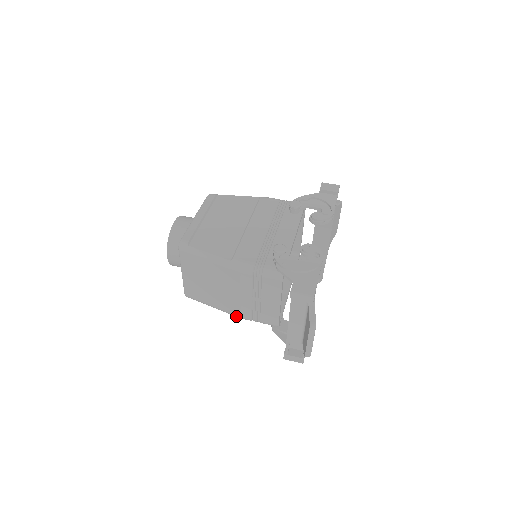
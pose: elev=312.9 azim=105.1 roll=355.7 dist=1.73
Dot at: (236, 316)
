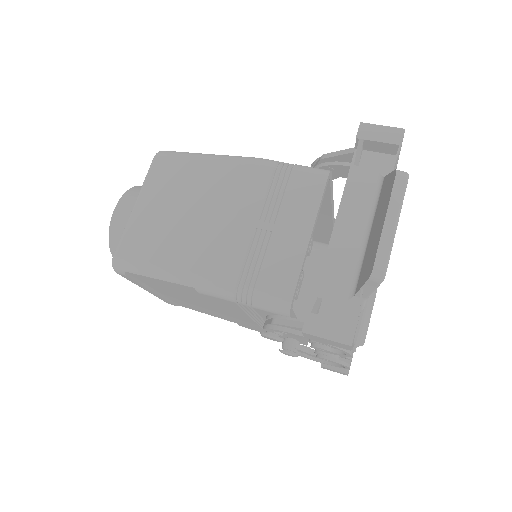
Dot at: (204, 281)
